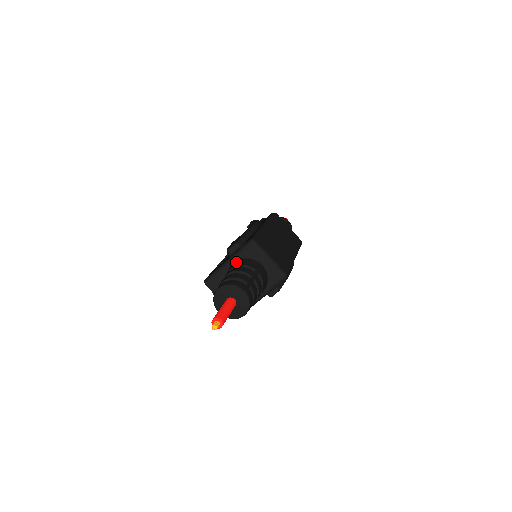
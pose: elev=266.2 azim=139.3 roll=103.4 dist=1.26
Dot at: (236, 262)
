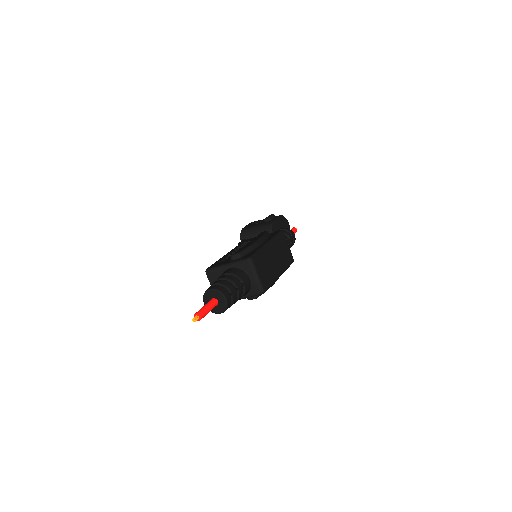
Dot at: (232, 269)
